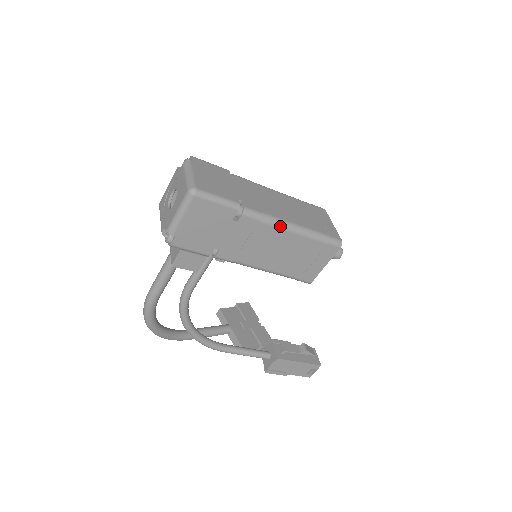
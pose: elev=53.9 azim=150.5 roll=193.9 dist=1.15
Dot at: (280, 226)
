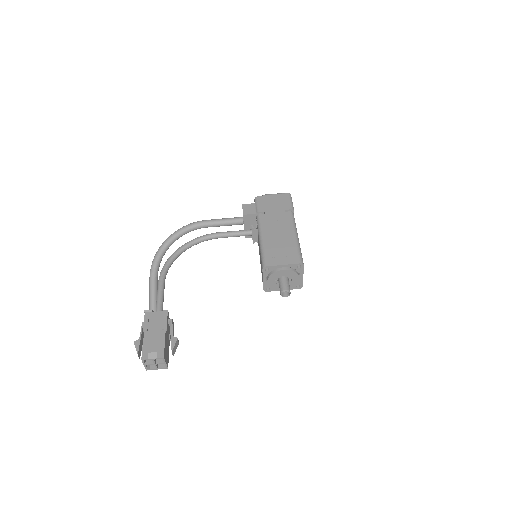
Dot at: (294, 229)
